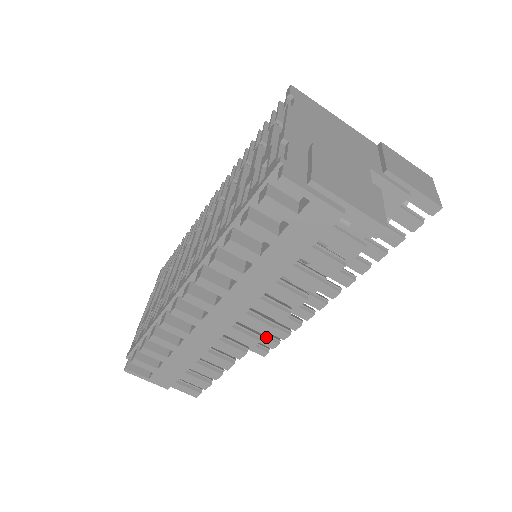
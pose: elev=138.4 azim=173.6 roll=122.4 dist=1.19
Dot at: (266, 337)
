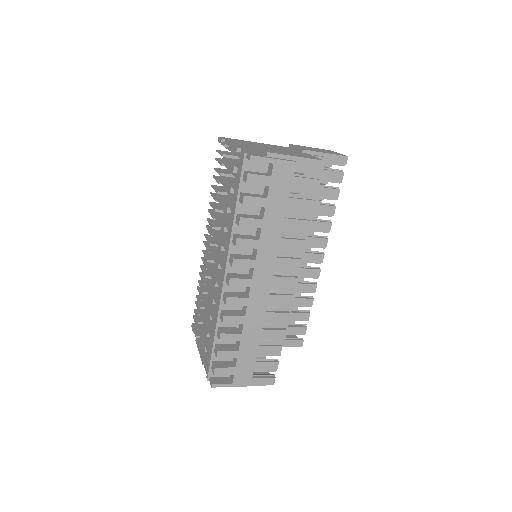
Dot at: (295, 326)
